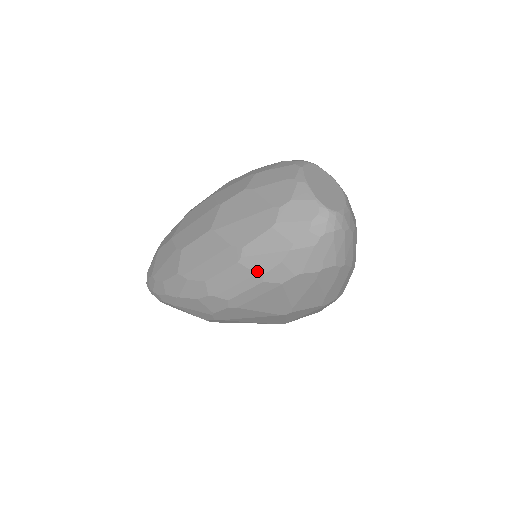
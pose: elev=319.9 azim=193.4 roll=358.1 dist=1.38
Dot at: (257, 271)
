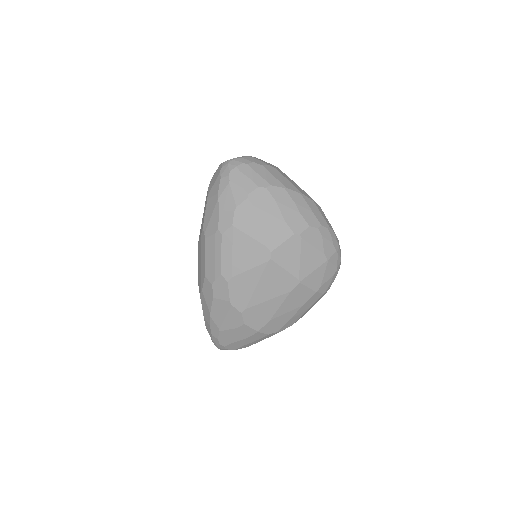
Dot at: (214, 231)
